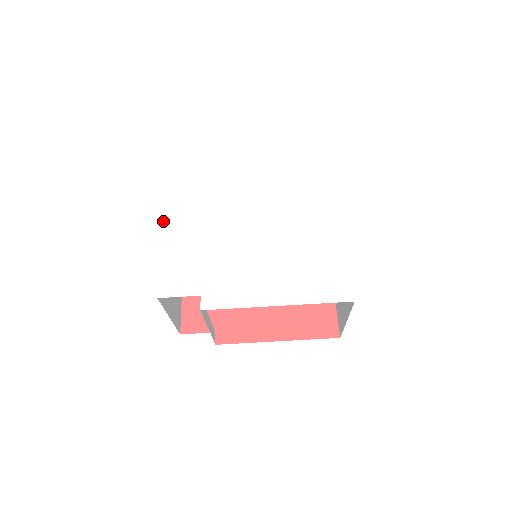
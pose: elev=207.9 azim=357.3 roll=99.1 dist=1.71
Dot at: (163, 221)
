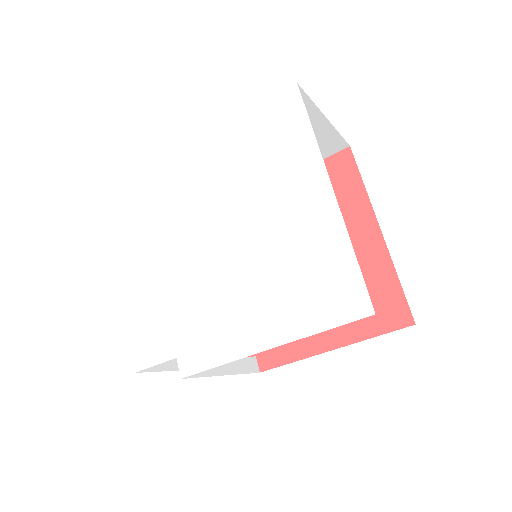
Dot at: (120, 266)
